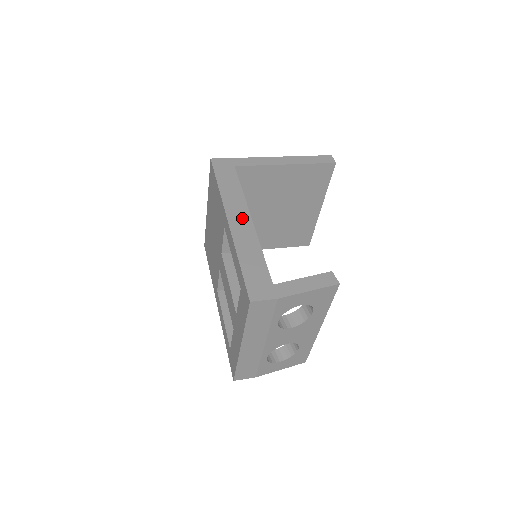
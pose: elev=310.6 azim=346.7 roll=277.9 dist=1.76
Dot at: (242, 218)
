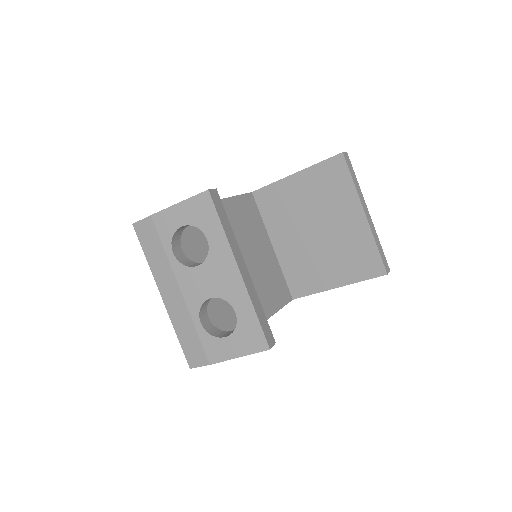
Dot at: occluded
